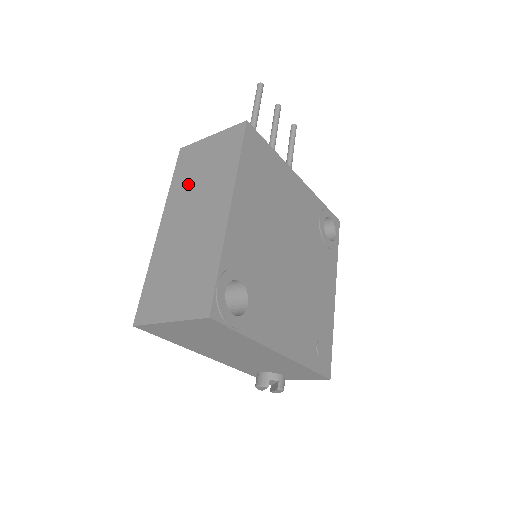
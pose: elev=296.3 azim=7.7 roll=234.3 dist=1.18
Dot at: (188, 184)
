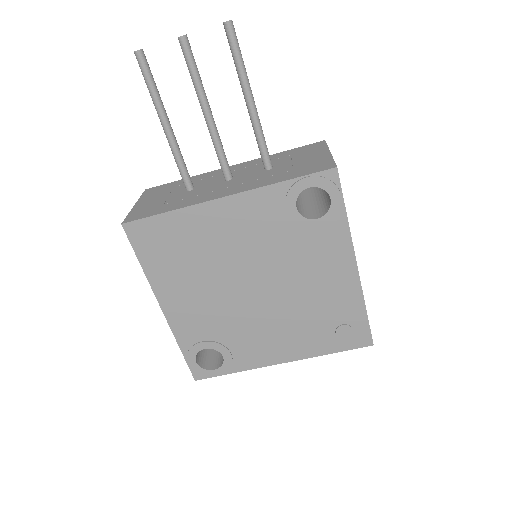
Dot at: occluded
